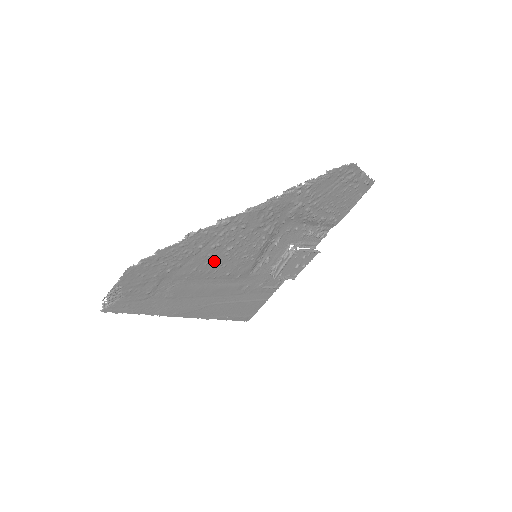
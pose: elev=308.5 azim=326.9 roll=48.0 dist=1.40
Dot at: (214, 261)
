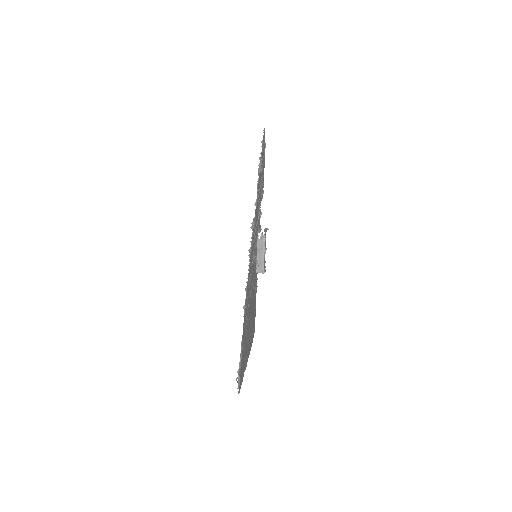
Dot at: (252, 277)
